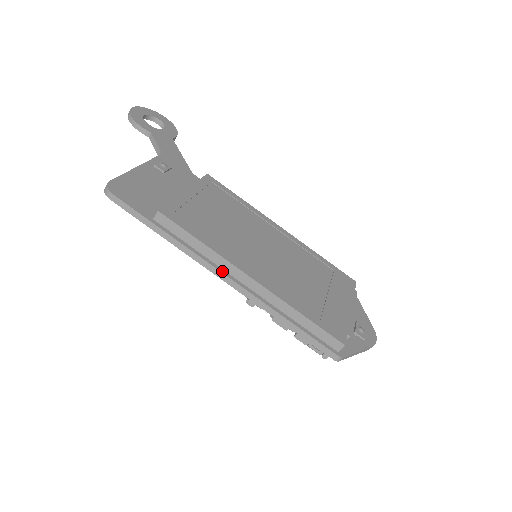
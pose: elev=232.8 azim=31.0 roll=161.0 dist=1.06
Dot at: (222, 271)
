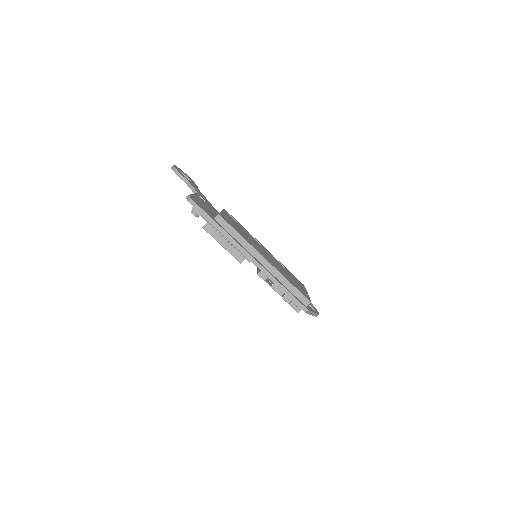
Dot at: (249, 253)
